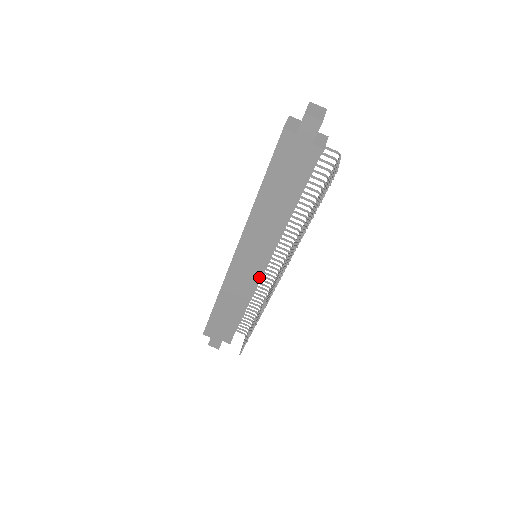
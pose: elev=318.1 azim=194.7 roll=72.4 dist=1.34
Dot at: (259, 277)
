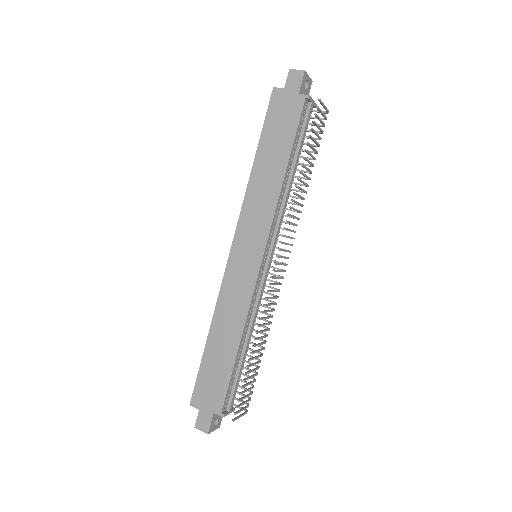
Dot at: (260, 286)
